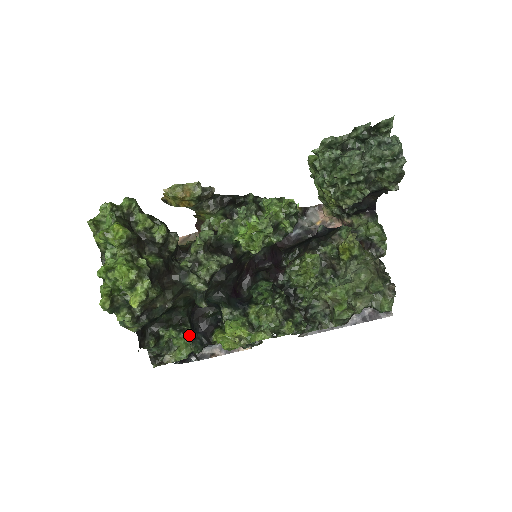
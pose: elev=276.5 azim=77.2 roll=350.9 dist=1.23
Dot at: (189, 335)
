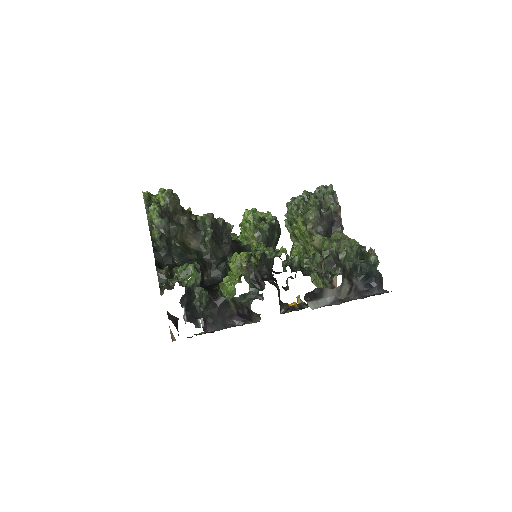
Dot at: occluded
